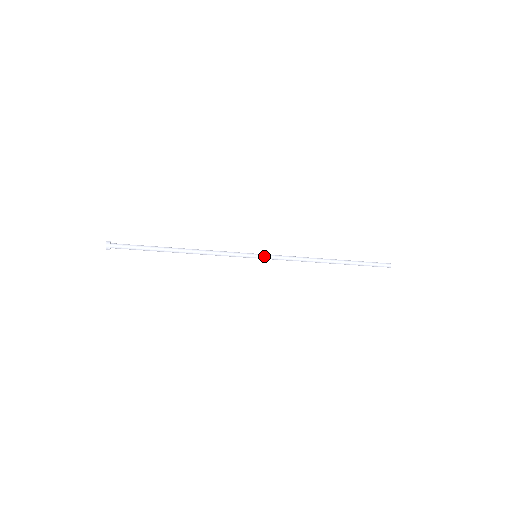
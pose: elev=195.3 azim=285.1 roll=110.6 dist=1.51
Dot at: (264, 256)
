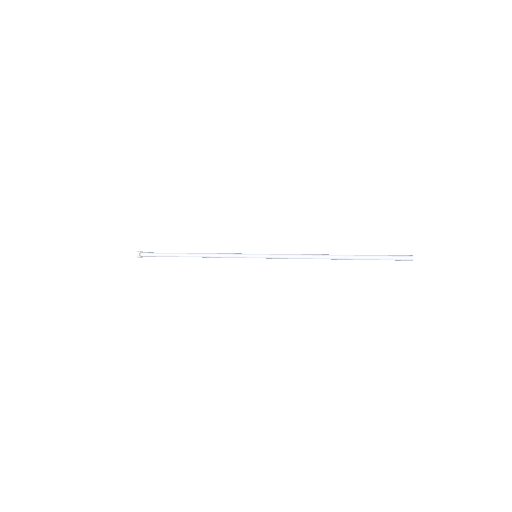
Dot at: (262, 255)
